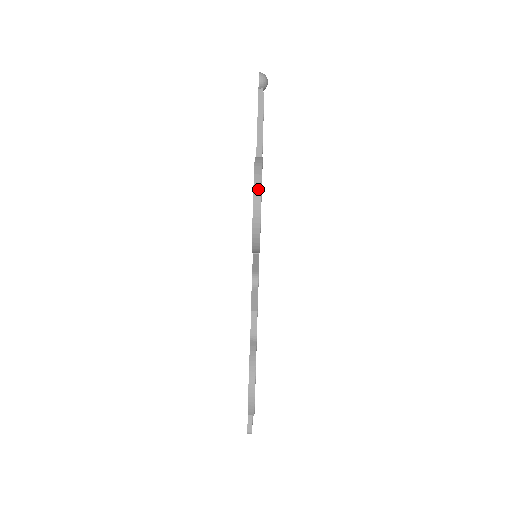
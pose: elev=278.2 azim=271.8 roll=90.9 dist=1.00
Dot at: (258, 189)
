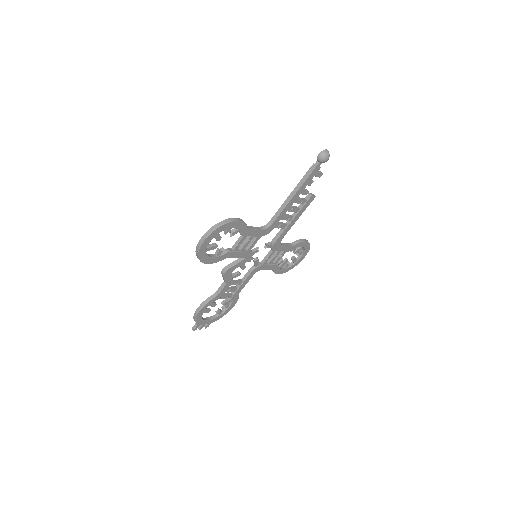
Dot at: (203, 240)
